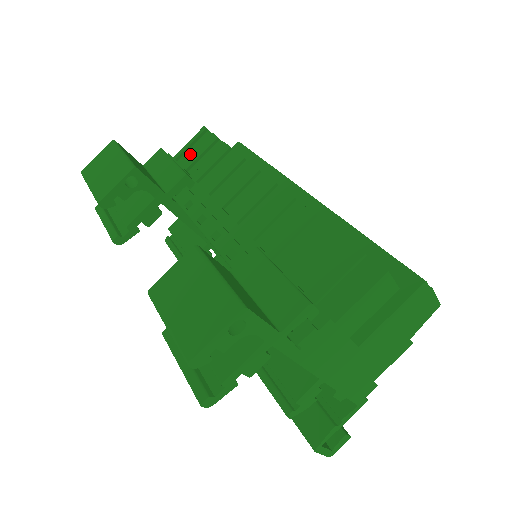
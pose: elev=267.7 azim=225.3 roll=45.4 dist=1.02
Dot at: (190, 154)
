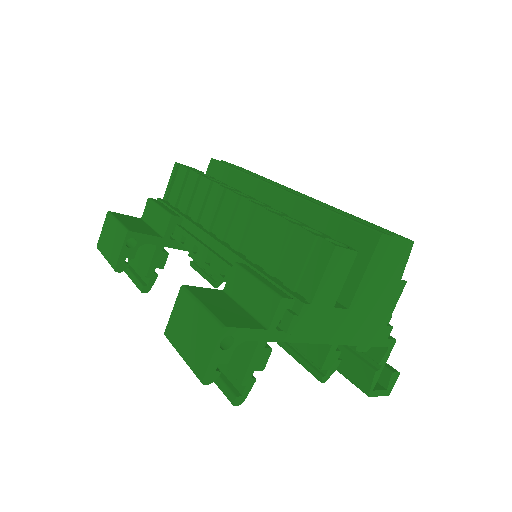
Dot at: occluded
